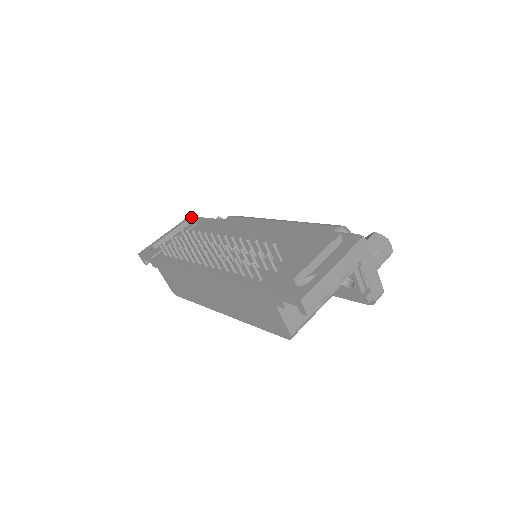
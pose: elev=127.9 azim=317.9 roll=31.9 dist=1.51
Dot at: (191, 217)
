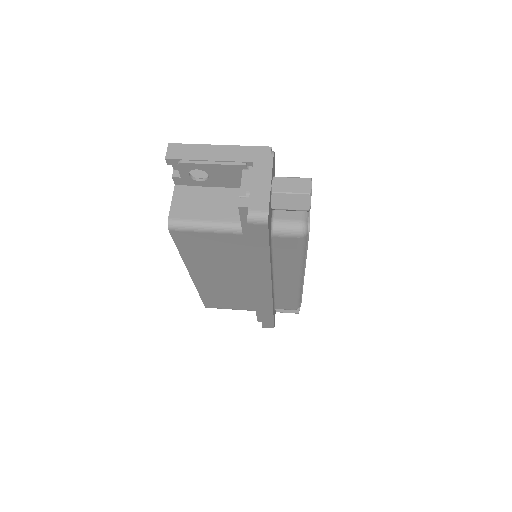
Dot at: occluded
